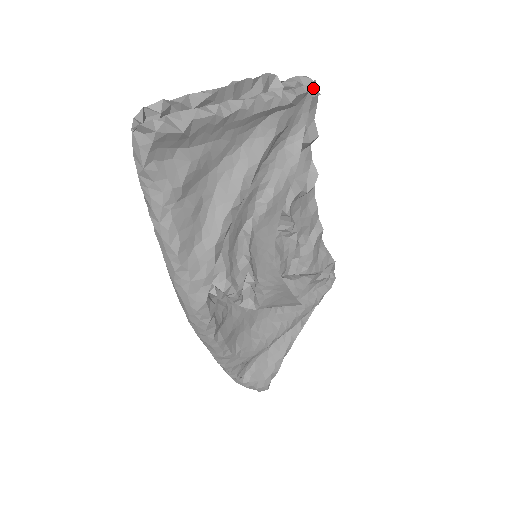
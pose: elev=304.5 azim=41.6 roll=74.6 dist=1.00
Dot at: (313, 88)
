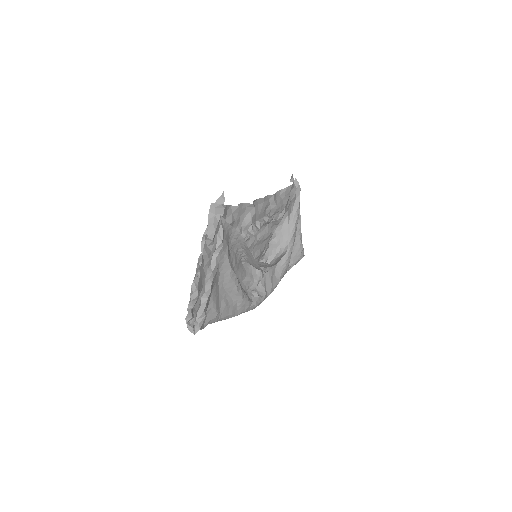
Dot at: (222, 219)
